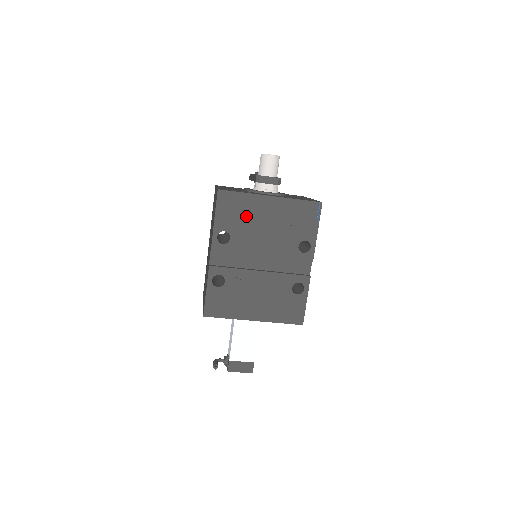
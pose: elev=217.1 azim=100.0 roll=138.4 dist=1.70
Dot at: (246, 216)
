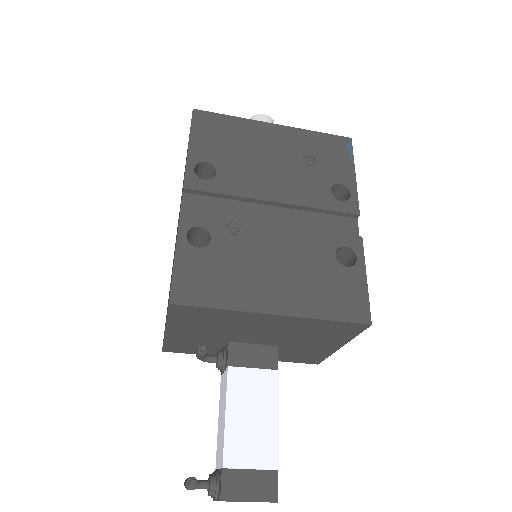
Dot at: (240, 145)
